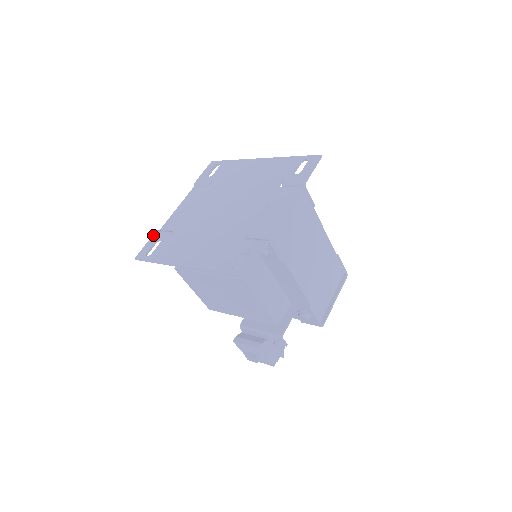
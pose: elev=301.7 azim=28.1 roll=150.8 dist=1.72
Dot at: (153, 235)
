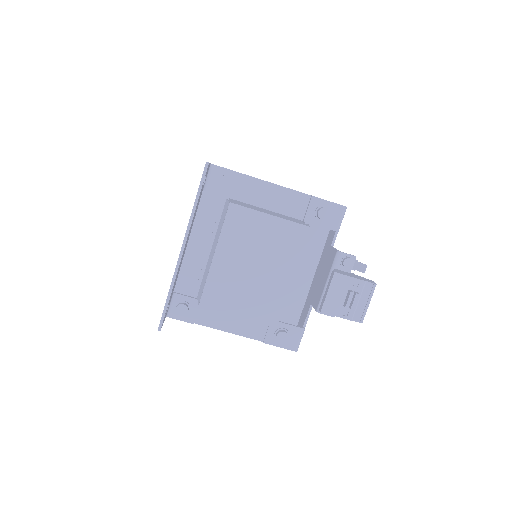
Dot at: occluded
